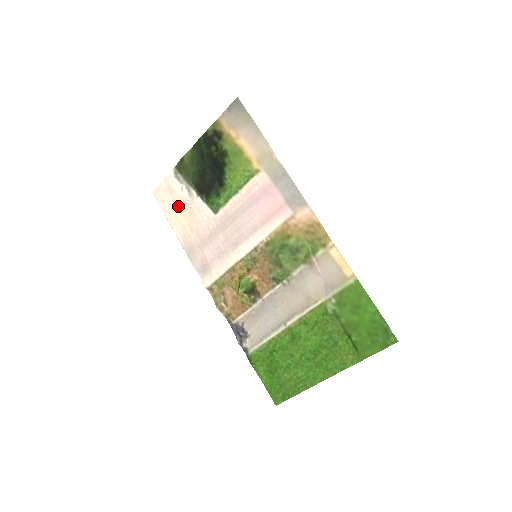
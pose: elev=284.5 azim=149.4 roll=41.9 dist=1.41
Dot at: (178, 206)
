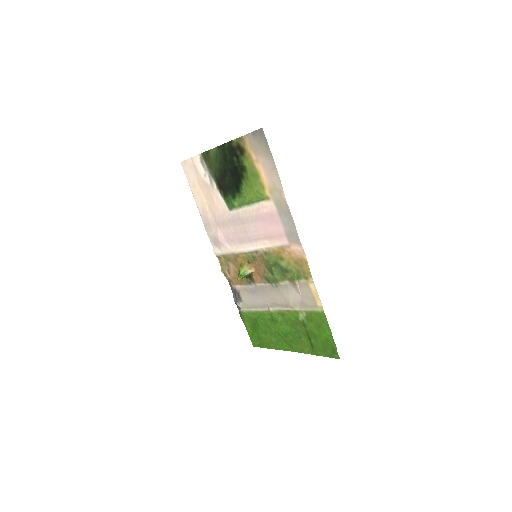
Dot at: (201, 186)
